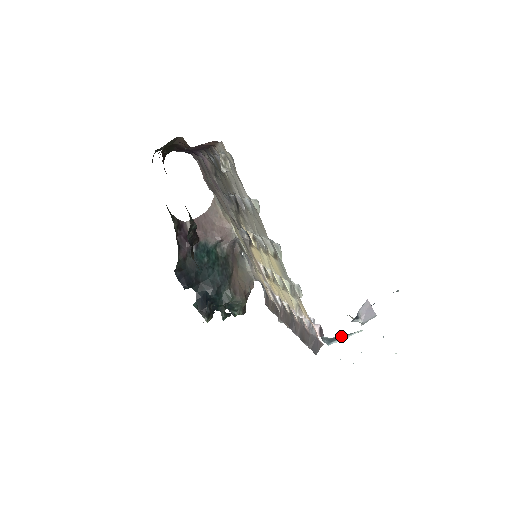
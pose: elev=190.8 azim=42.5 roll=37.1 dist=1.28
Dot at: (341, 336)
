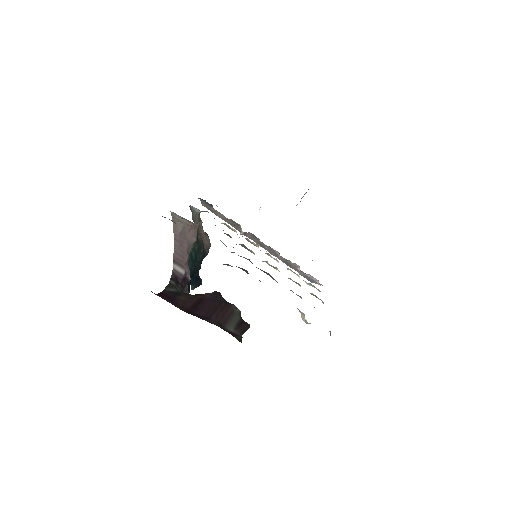
Dot at: occluded
